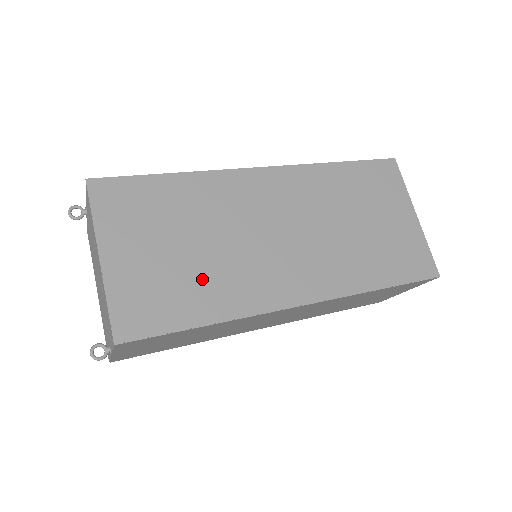
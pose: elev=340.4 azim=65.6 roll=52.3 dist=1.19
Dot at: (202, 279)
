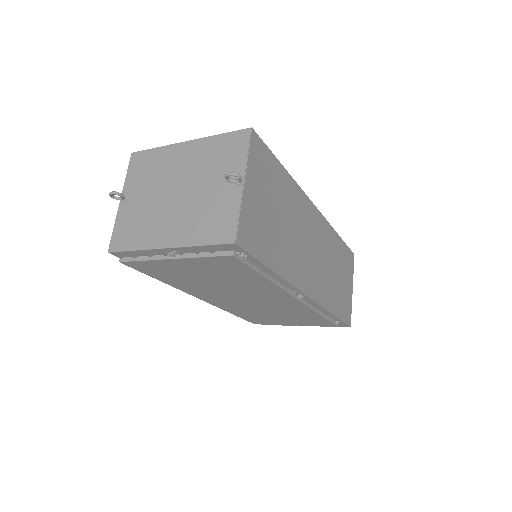
Dot at: occluded
